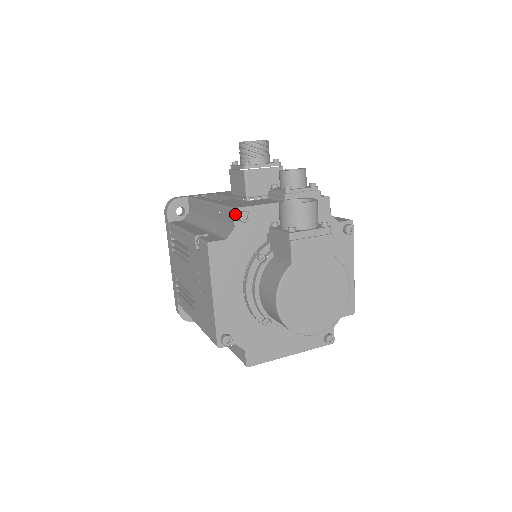
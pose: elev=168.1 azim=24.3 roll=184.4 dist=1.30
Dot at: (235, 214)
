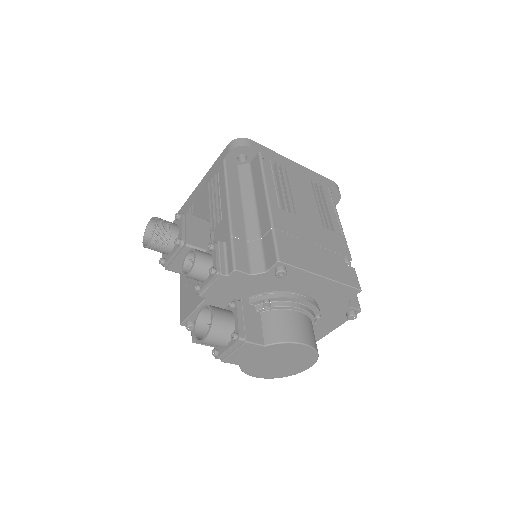
Dot at: (185, 326)
